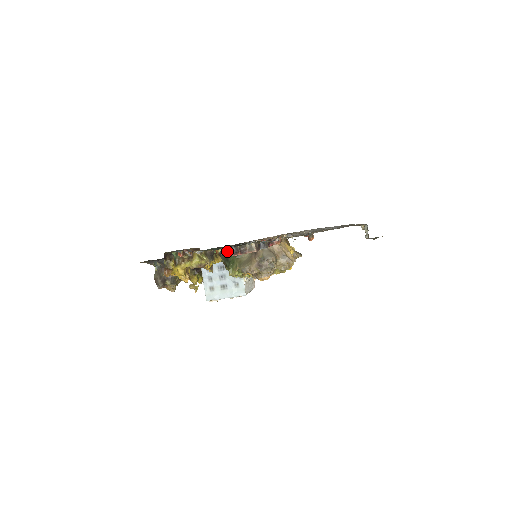
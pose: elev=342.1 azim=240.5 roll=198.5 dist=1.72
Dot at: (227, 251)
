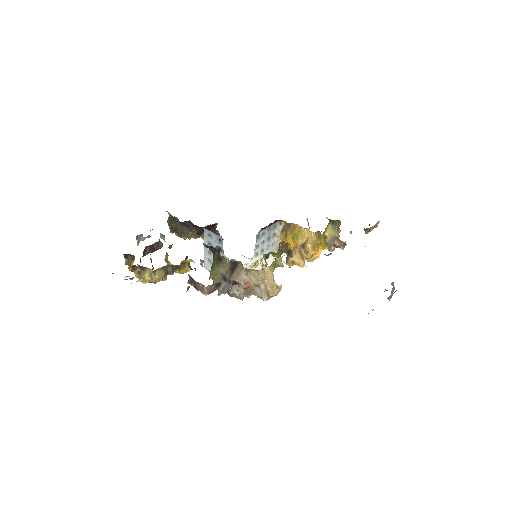
Dot at: (201, 262)
